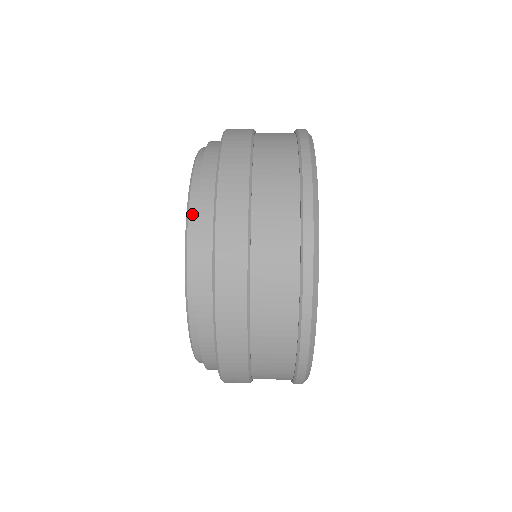
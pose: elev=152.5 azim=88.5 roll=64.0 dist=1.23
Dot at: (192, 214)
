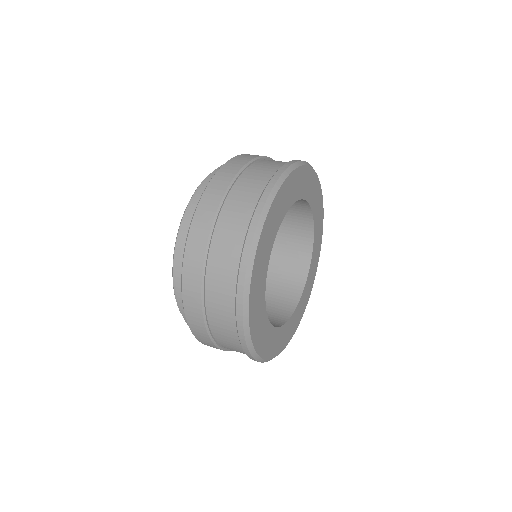
Dot at: occluded
